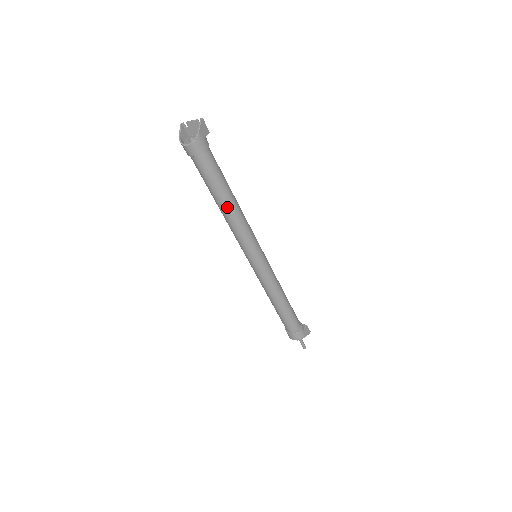
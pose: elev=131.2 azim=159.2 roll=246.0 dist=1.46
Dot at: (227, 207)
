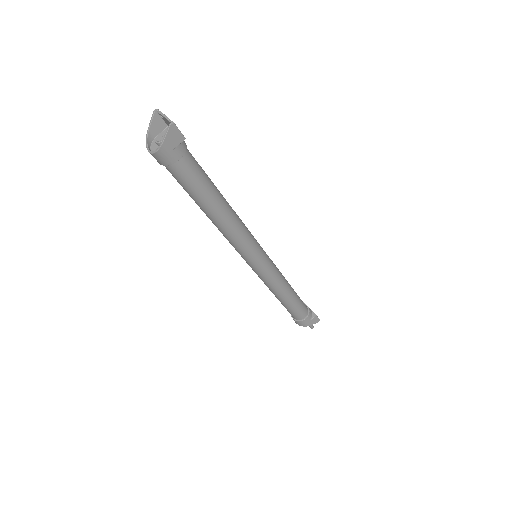
Dot at: (211, 217)
